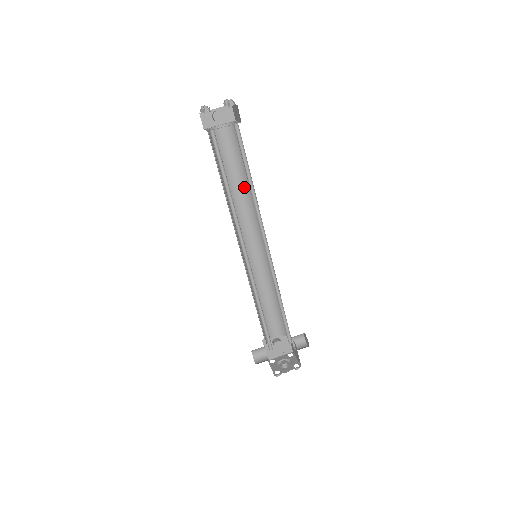
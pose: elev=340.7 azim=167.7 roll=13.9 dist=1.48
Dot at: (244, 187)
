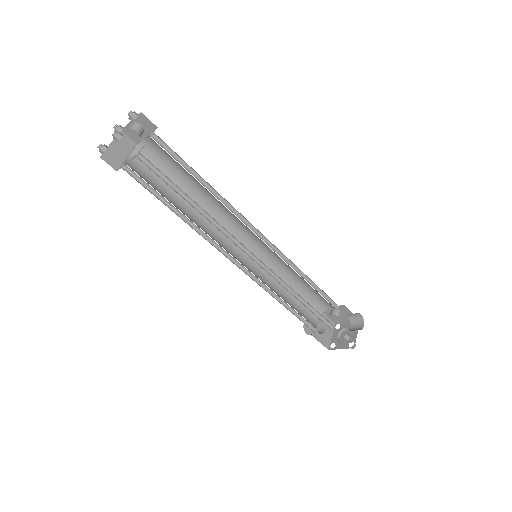
Dot at: (209, 192)
